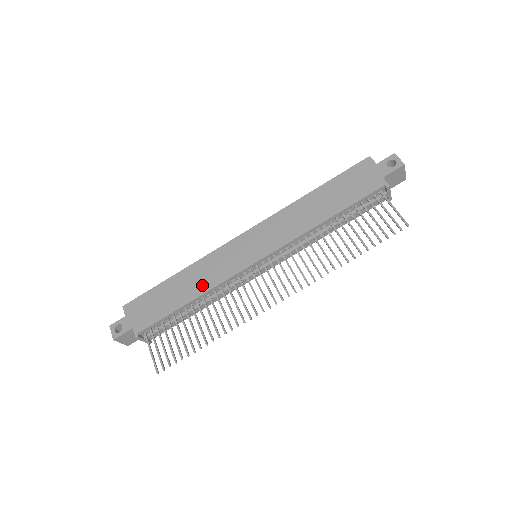
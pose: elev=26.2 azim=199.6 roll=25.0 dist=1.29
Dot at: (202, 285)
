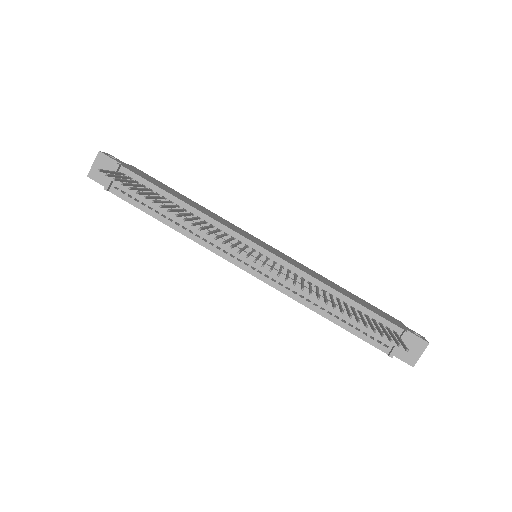
Dot at: (203, 211)
